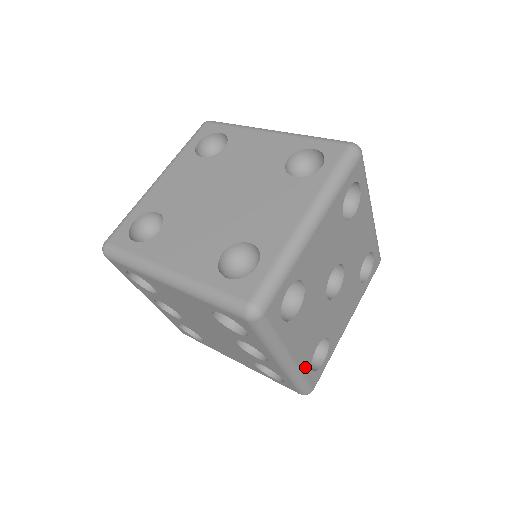
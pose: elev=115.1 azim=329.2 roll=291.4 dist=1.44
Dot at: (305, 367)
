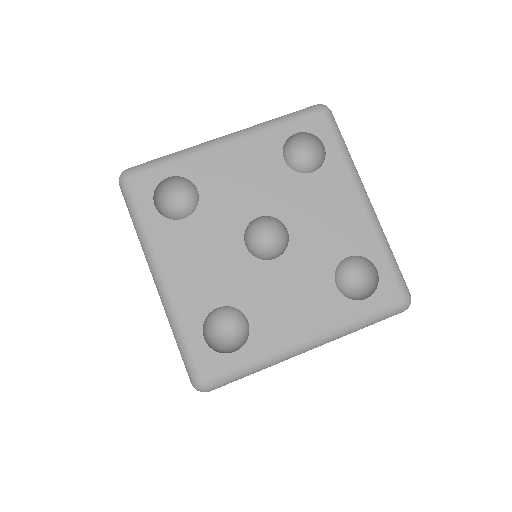
Dot at: (189, 317)
